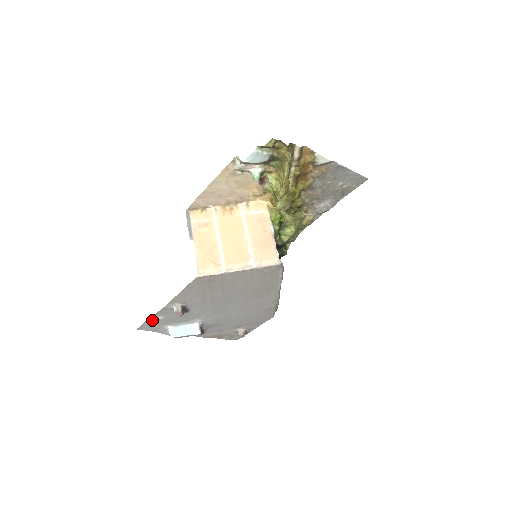
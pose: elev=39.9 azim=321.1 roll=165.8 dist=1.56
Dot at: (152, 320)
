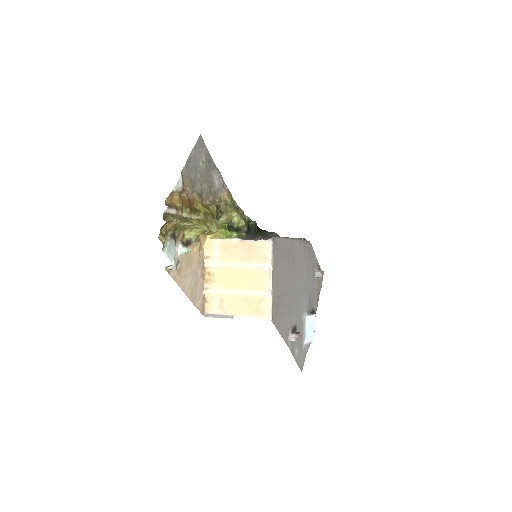
Dot at: (297, 359)
